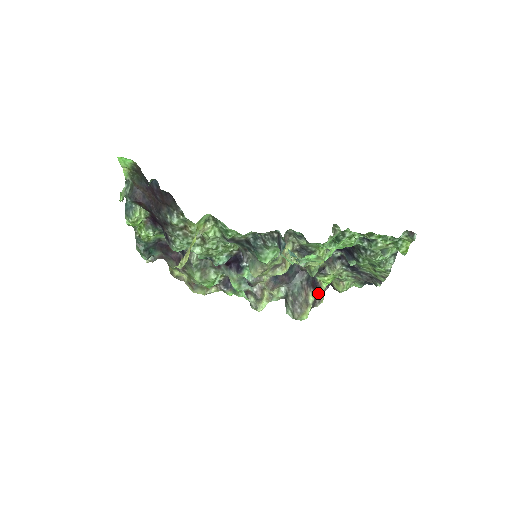
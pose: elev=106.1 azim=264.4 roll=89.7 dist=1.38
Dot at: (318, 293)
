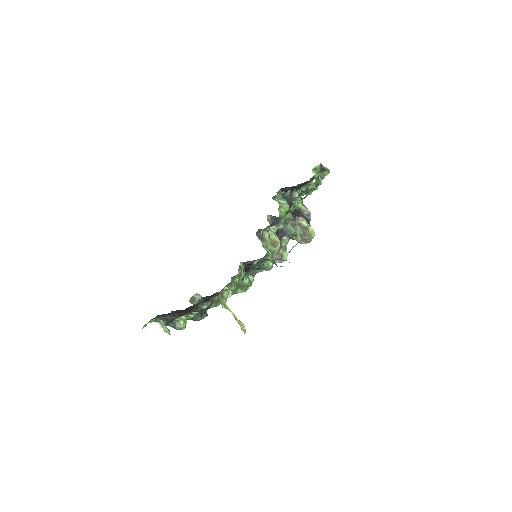
Dot at: (303, 213)
